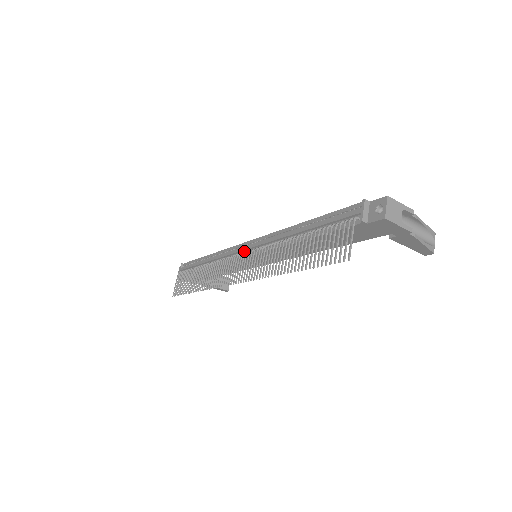
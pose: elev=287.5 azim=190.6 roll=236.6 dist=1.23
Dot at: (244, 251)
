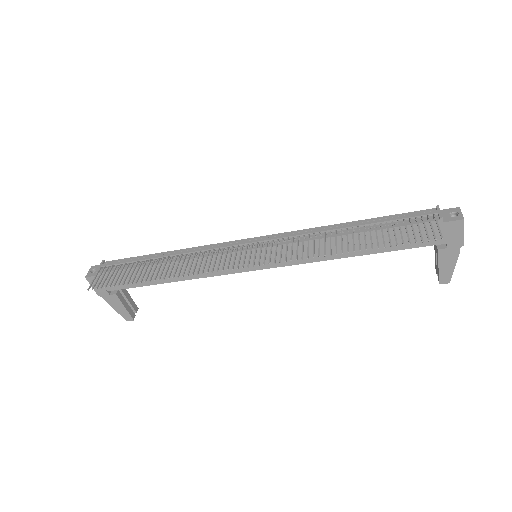
Dot at: (250, 244)
